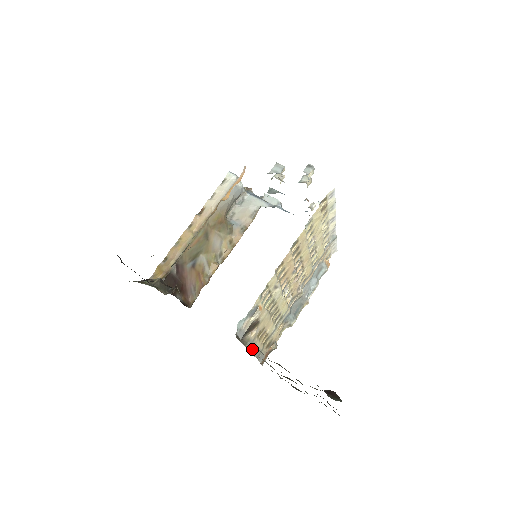
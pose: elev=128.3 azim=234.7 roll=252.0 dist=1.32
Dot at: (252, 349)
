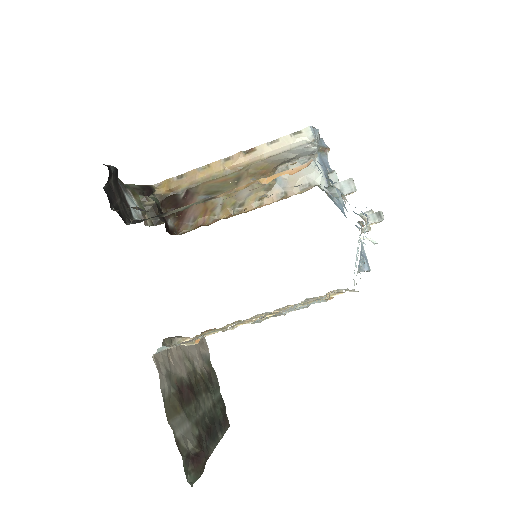
Dot at: occluded
